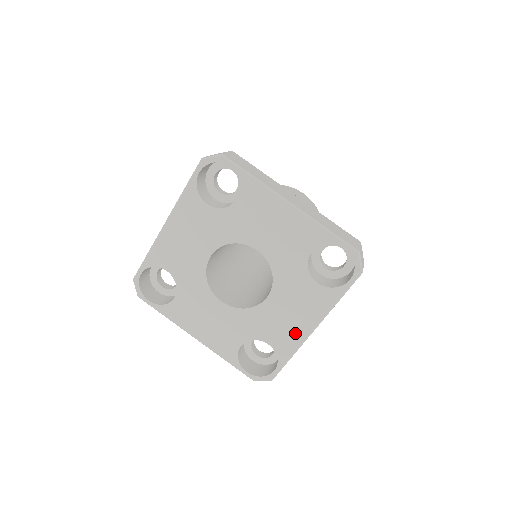
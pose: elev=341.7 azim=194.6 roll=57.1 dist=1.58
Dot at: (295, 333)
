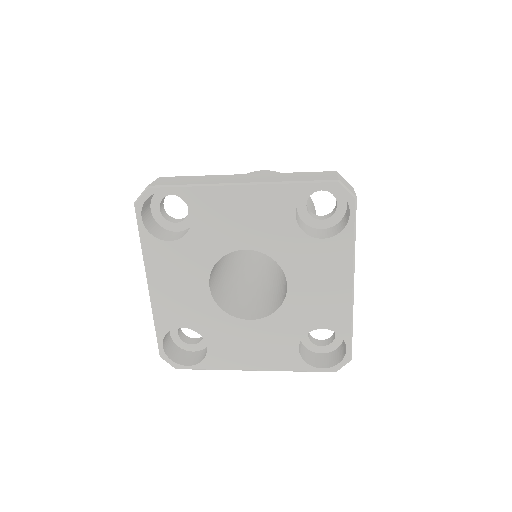
Dot at: (338, 301)
